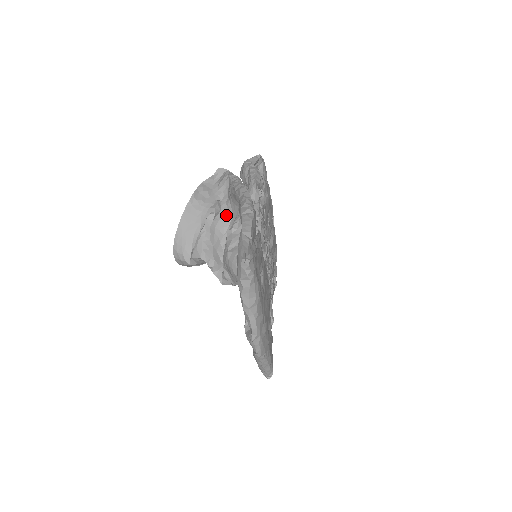
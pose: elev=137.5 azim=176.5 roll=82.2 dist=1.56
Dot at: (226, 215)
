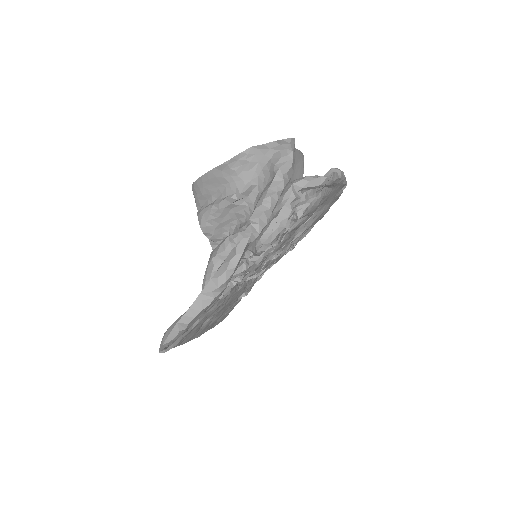
Dot at: (249, 206)
